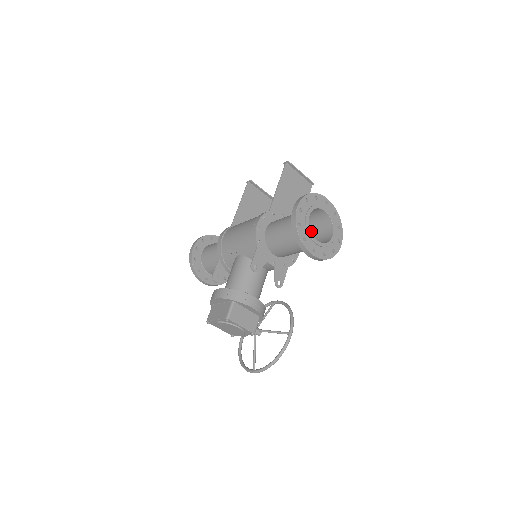
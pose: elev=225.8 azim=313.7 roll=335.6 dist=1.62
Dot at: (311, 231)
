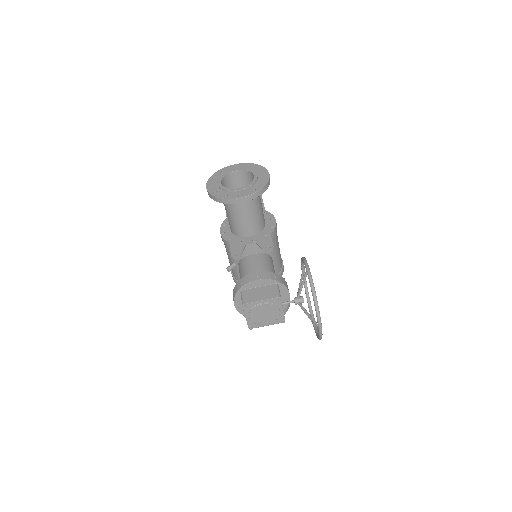
Dot at: occluded
